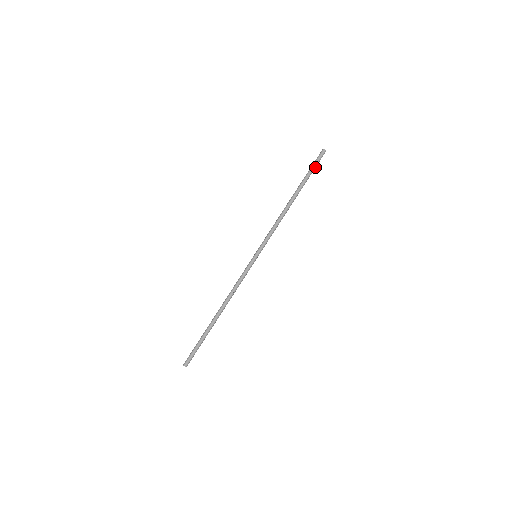
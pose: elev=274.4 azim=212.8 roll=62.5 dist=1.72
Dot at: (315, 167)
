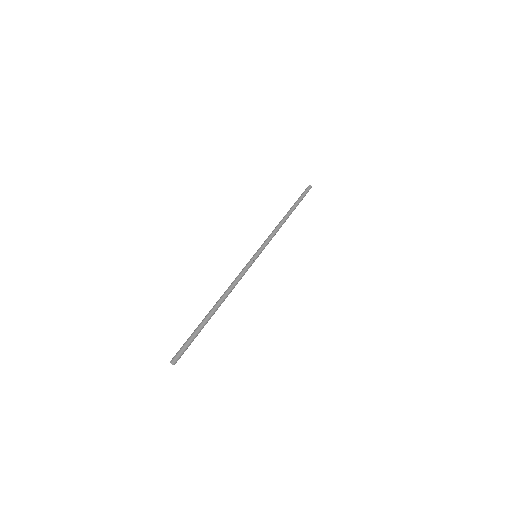
Dot at: (304, 196)
